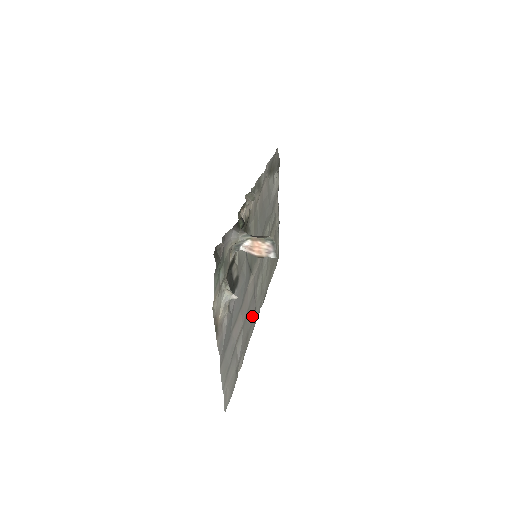
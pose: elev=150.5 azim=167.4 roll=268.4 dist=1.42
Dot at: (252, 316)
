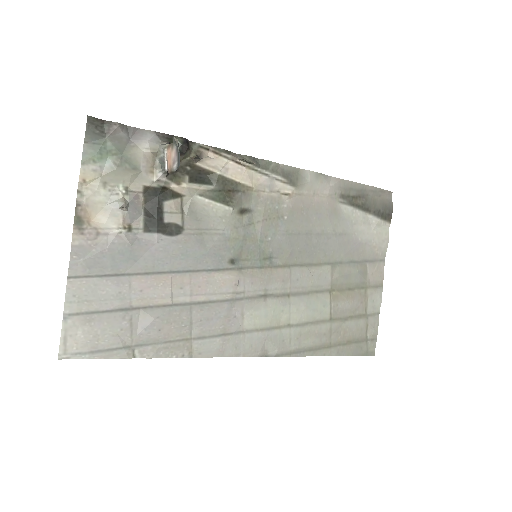
Dot at: (219, 328)
